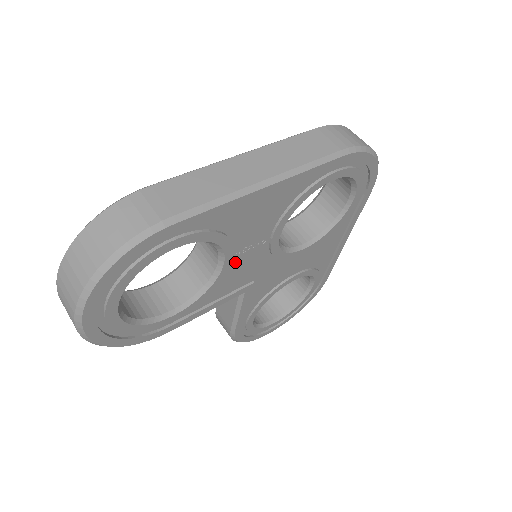
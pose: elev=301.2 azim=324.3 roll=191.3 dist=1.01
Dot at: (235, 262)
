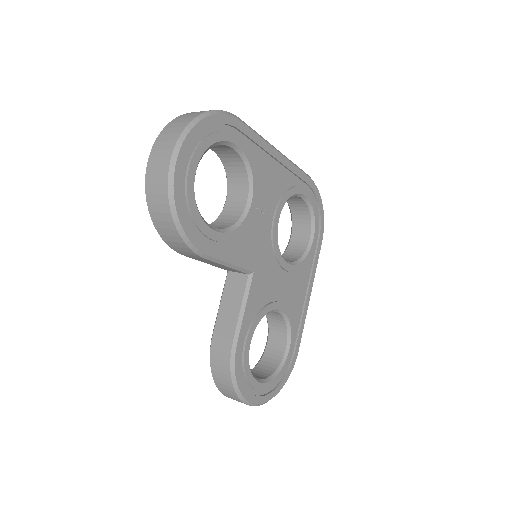
Dot at: (254, 218)
